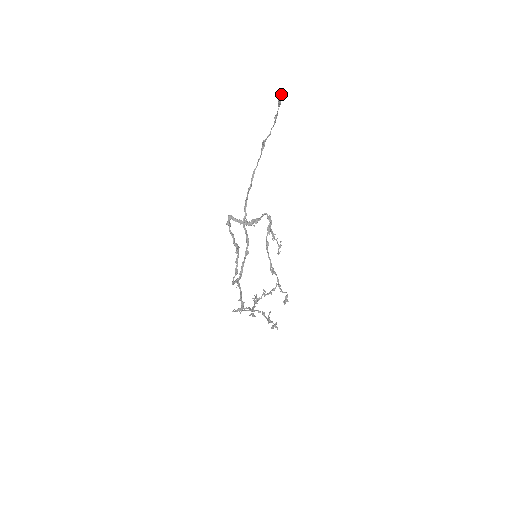
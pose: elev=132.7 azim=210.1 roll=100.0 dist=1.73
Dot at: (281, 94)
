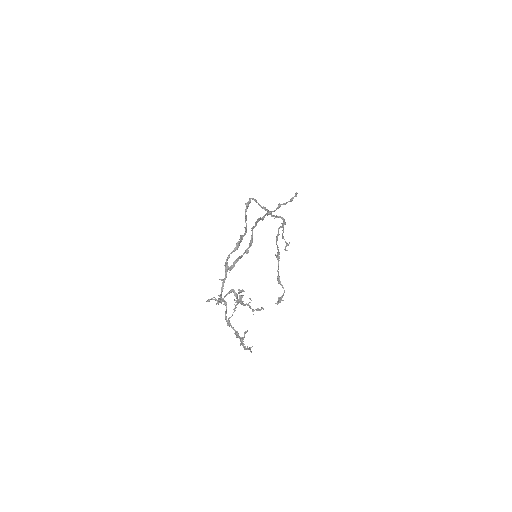
Dot at: (297, 193)
